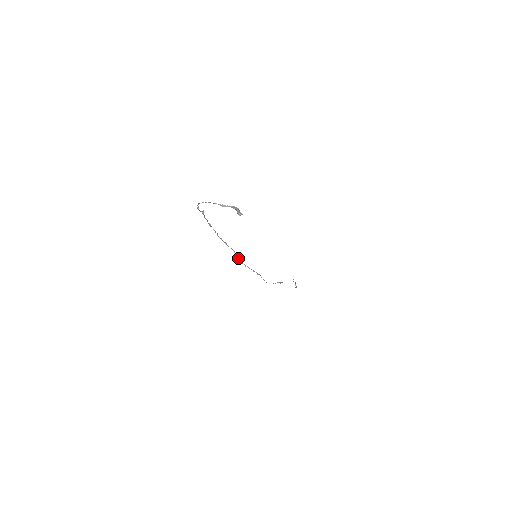
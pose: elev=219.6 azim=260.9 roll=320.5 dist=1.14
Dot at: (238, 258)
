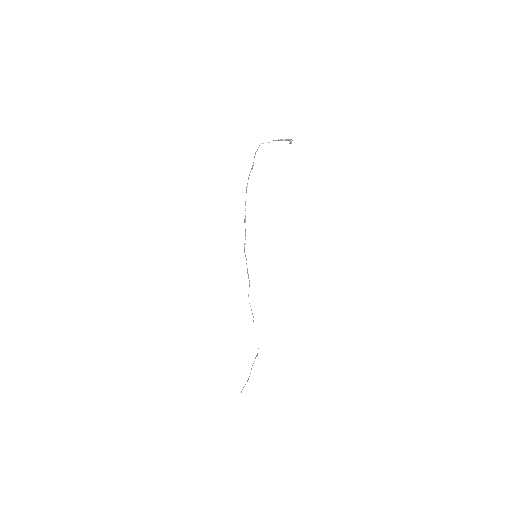
Dot at: (245, 244)
